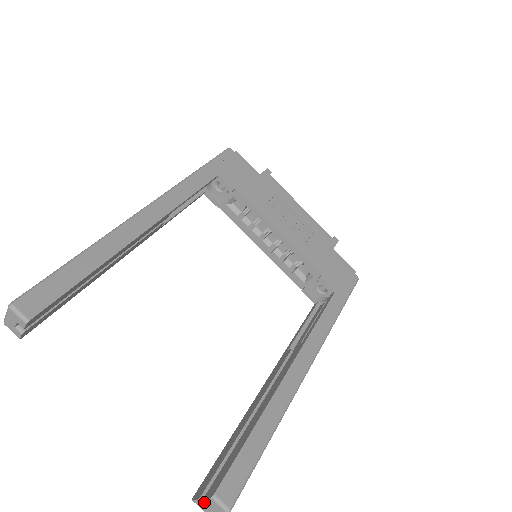
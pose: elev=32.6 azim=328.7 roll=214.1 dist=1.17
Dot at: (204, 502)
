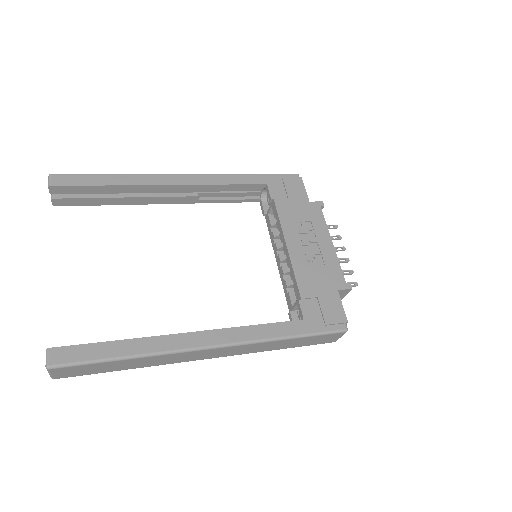
Dot at: occluded
